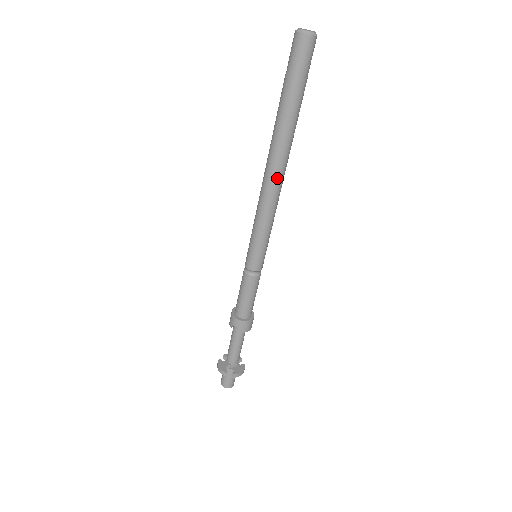
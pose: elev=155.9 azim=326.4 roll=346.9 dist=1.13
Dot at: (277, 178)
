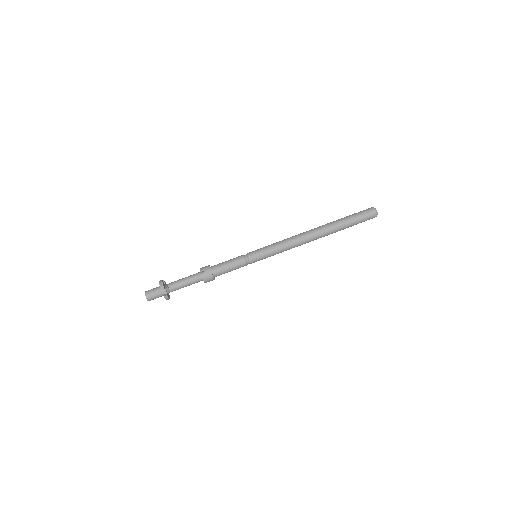
Dot at: (309, 240)
